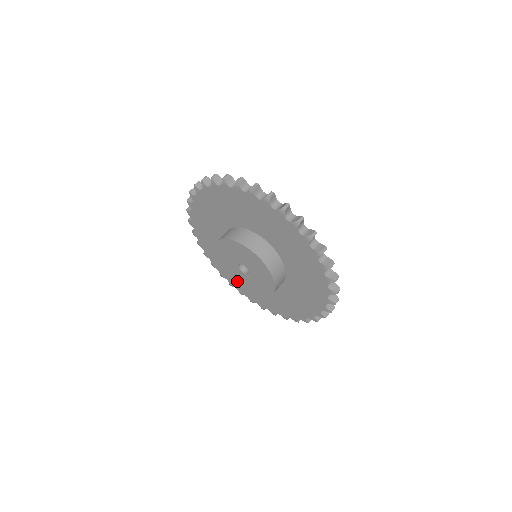
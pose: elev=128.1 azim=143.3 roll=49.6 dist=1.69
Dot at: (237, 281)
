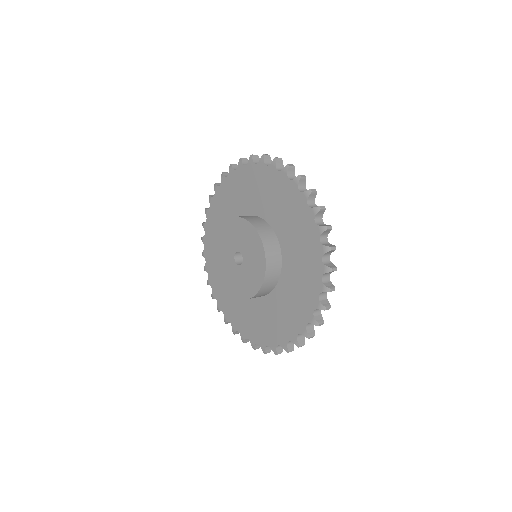
Dot at: (240, 291)
